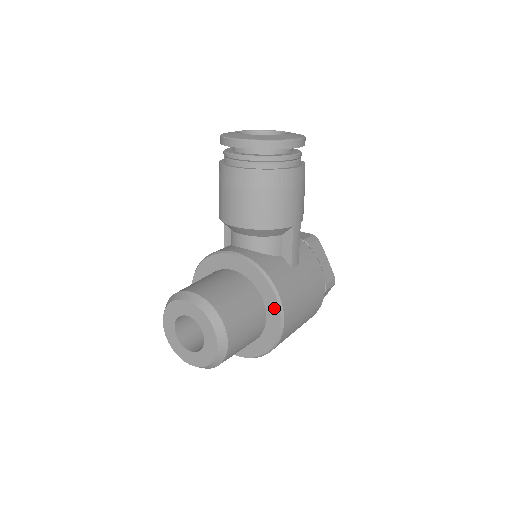
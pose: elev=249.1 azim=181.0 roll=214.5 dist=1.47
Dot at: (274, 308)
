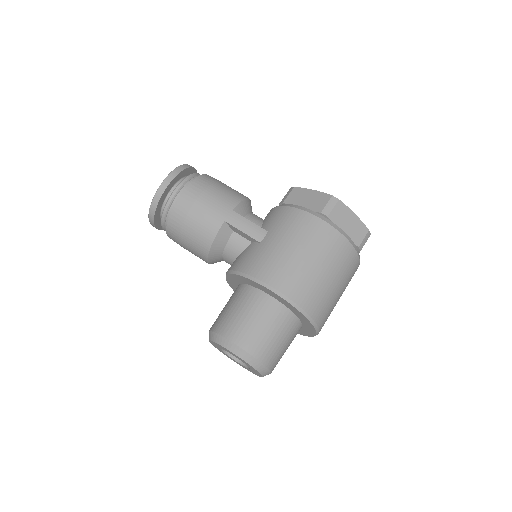
Dot at: (261, 287)
